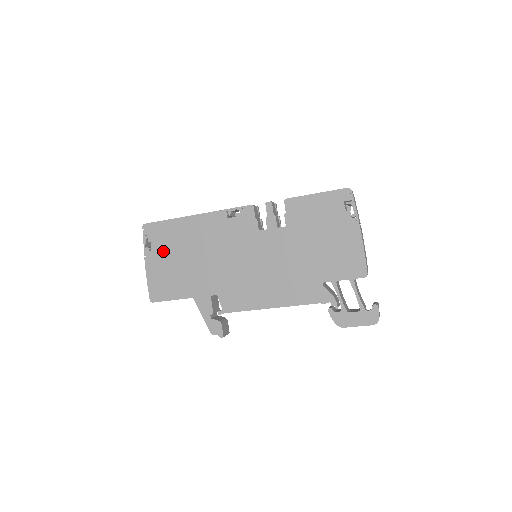
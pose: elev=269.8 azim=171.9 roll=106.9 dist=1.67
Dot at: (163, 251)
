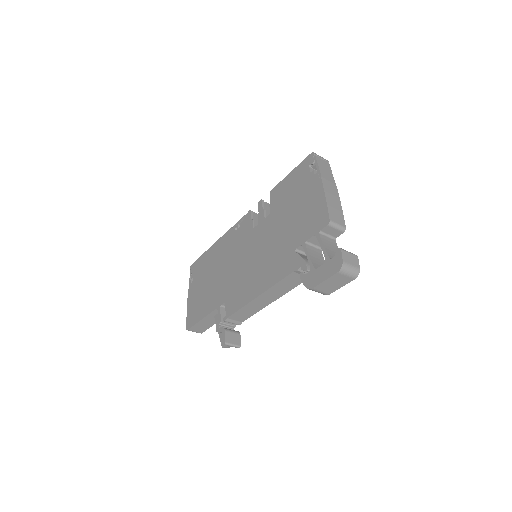
Dot at: (198, 281)
